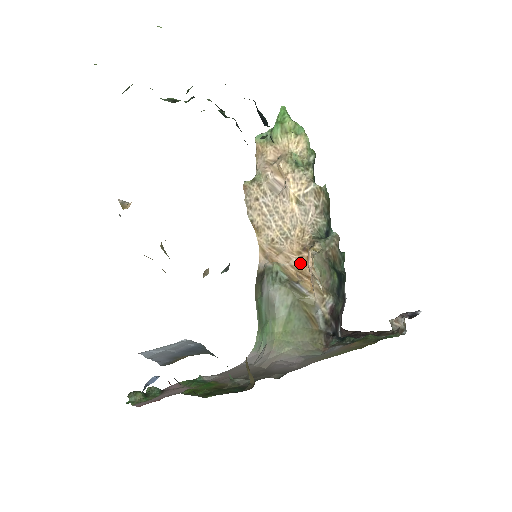
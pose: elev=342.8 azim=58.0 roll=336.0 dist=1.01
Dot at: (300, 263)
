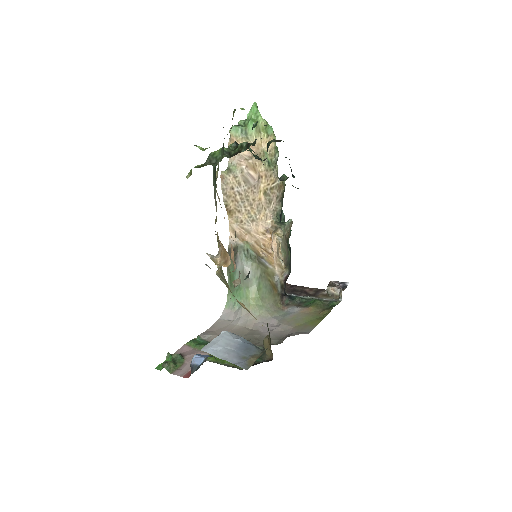
Dot at: (264, 242)
